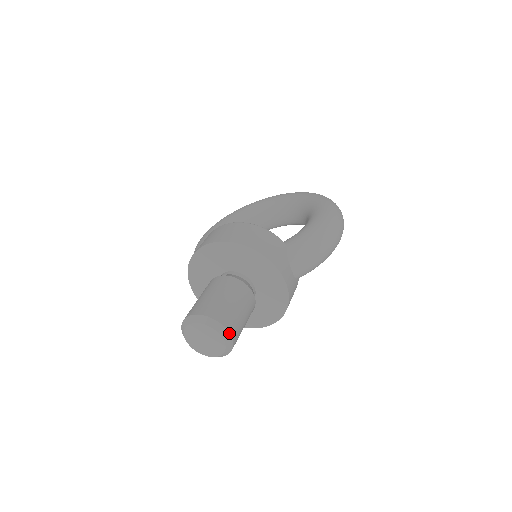
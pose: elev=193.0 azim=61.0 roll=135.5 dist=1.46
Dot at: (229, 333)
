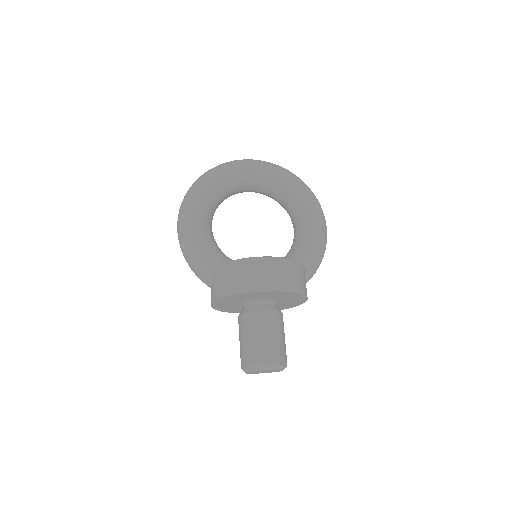
Dot at: occluded
